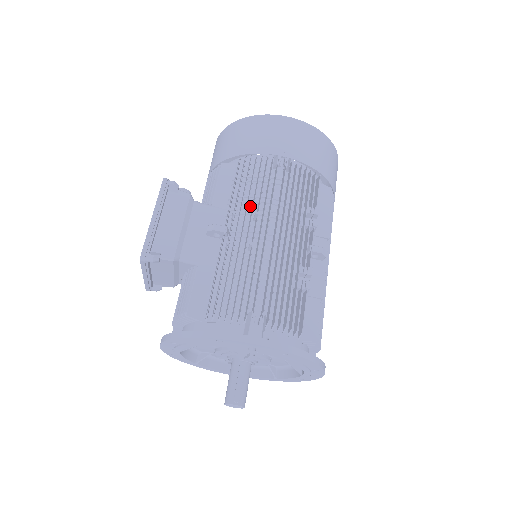
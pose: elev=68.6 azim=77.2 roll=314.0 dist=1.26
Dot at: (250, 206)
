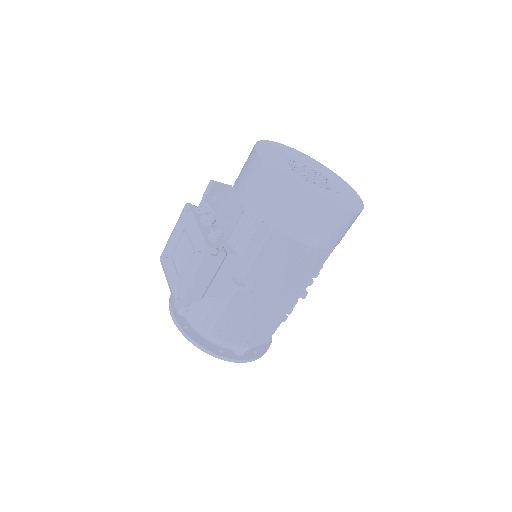
Dot at: (270, 271)
